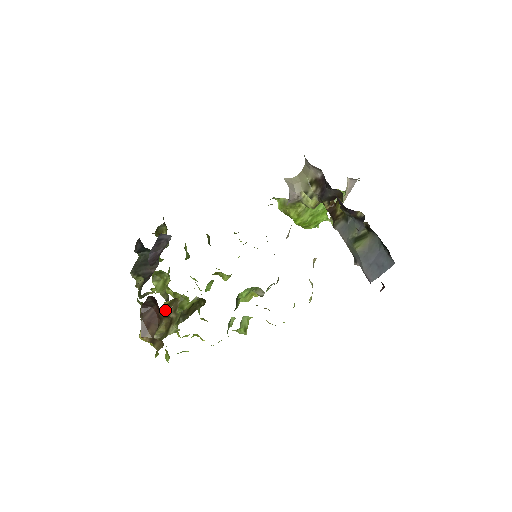
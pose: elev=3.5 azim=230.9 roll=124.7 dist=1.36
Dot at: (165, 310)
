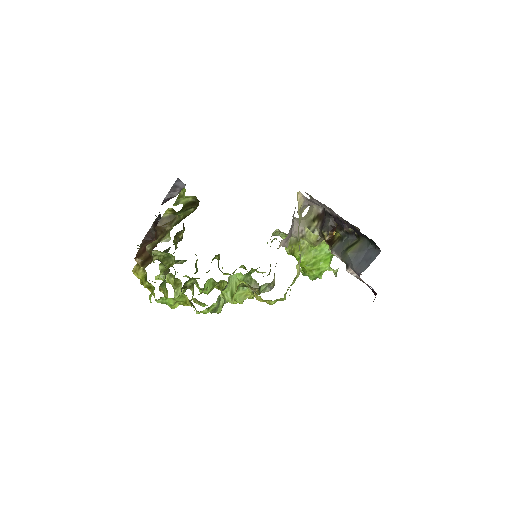
Dot at: (163, 223)
